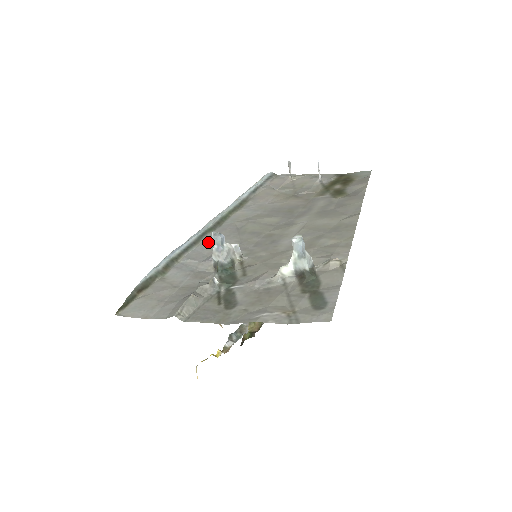
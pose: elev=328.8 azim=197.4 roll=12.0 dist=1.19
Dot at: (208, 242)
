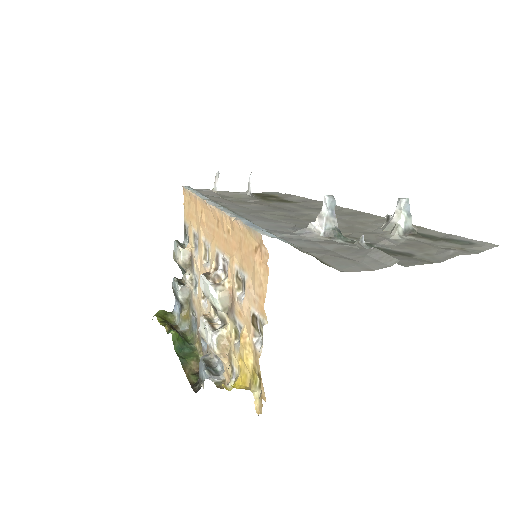
Dot at: (264, 224)
